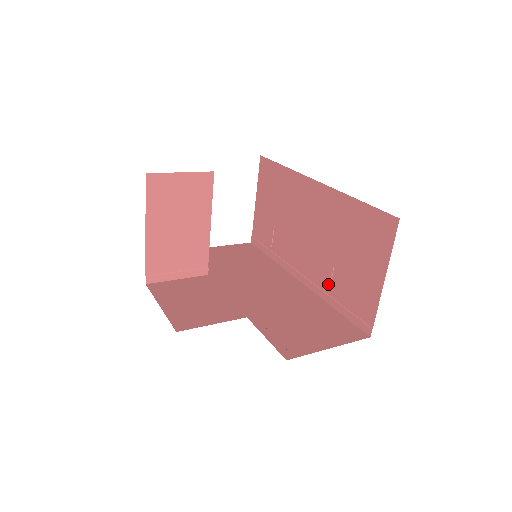
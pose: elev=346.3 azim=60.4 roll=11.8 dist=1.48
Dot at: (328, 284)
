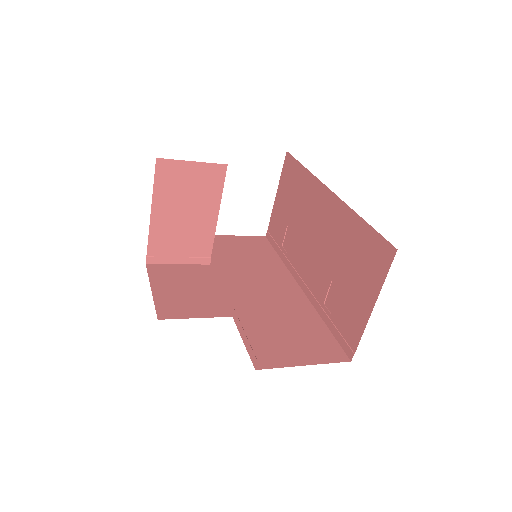
Dot at: (324, 297)
